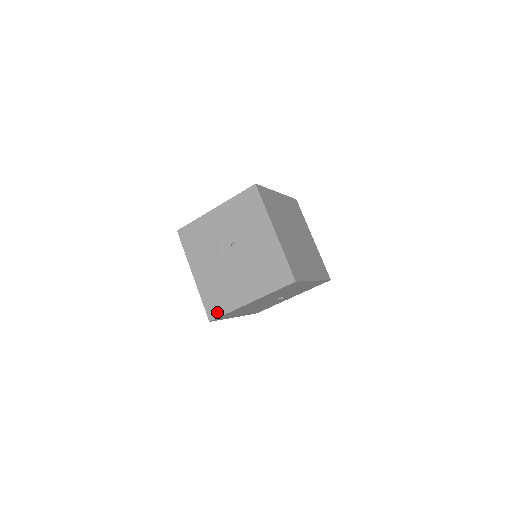
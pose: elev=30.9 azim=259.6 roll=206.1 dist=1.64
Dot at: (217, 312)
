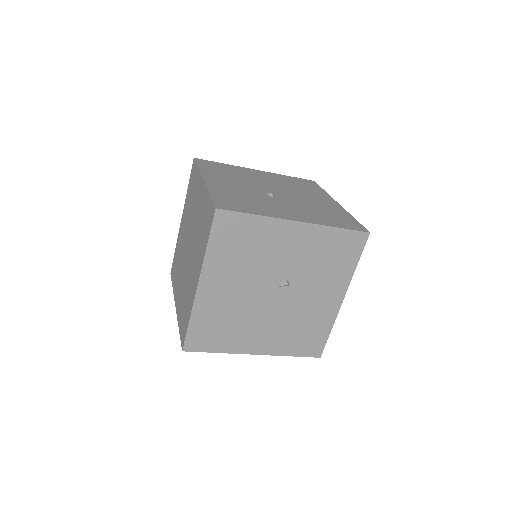
Dot at: (203, 346)
